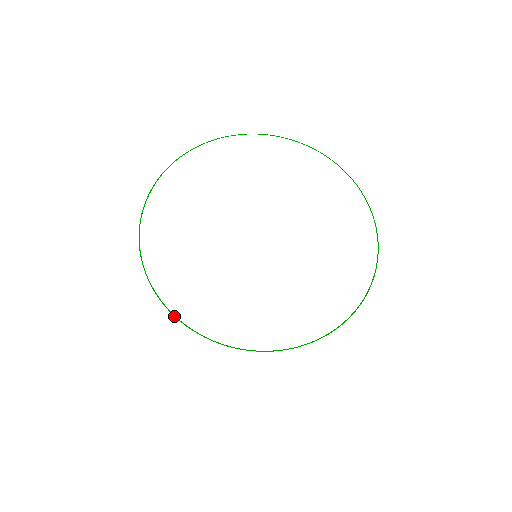
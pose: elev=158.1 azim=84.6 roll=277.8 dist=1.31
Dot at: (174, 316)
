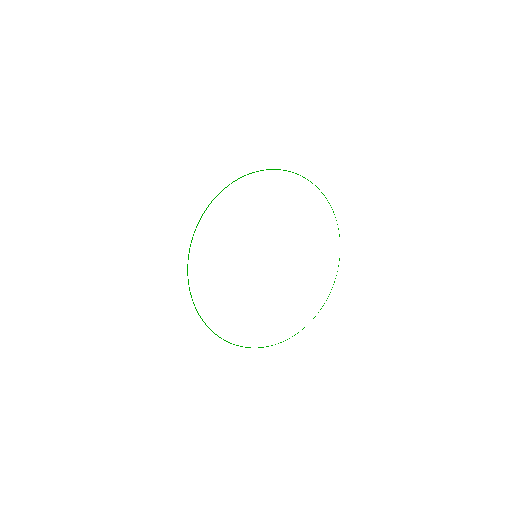
Dot at: (212, 331)
